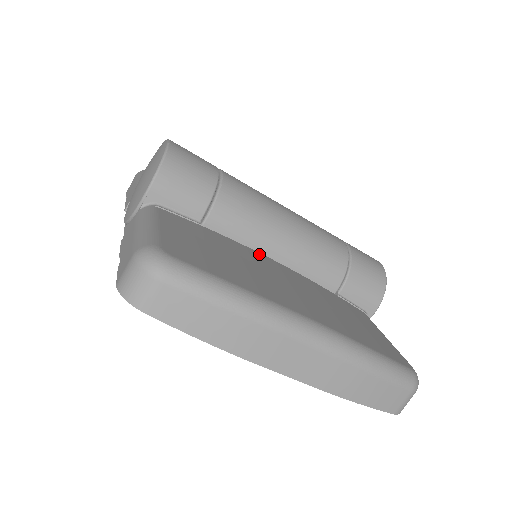
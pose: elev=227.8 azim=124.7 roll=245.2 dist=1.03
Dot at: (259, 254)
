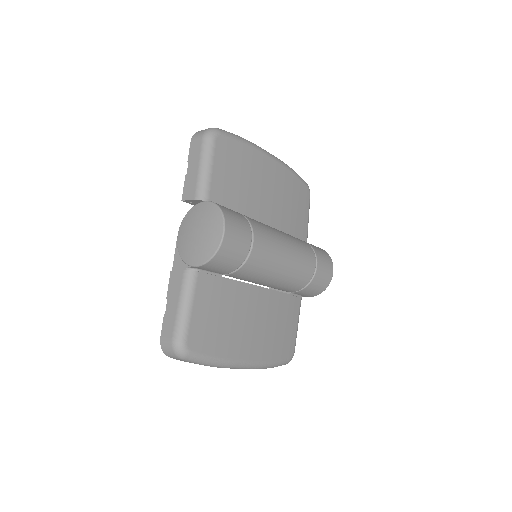
Dot at: (250, 288)
